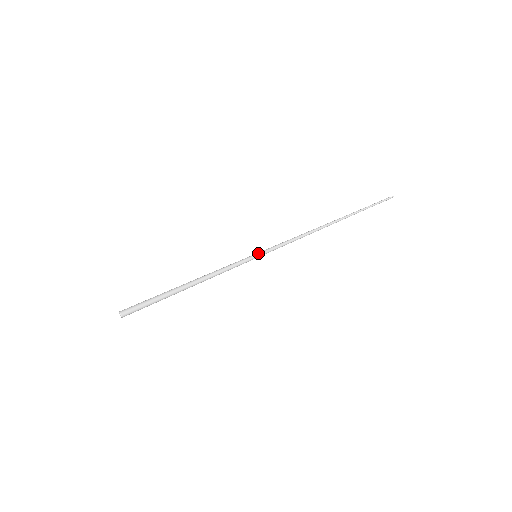
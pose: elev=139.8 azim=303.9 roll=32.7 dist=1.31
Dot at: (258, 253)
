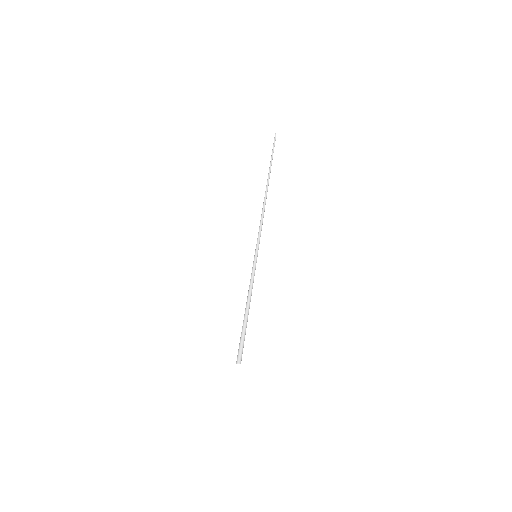
Dot at: (255, 254)
